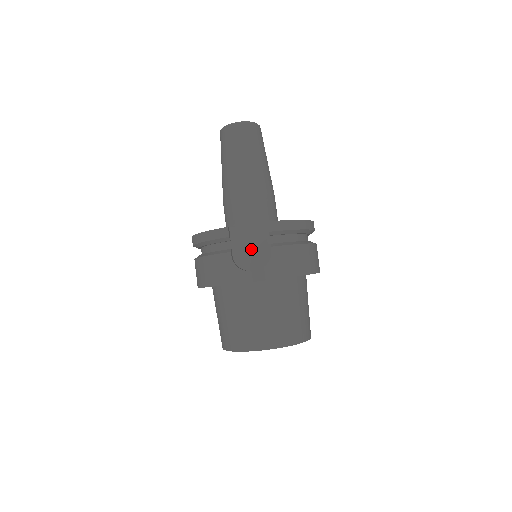
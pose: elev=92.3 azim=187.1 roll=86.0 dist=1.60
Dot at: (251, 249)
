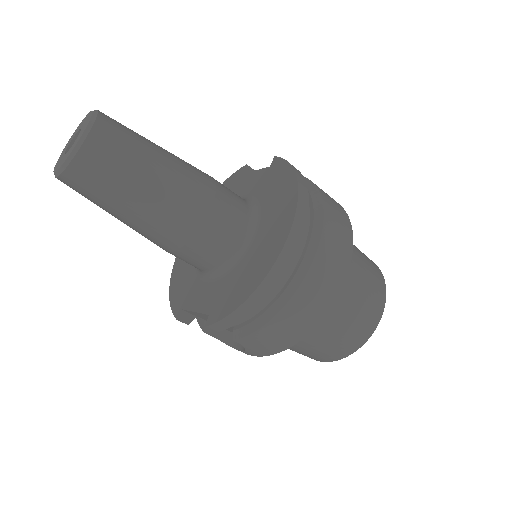
Dot at: occluded
